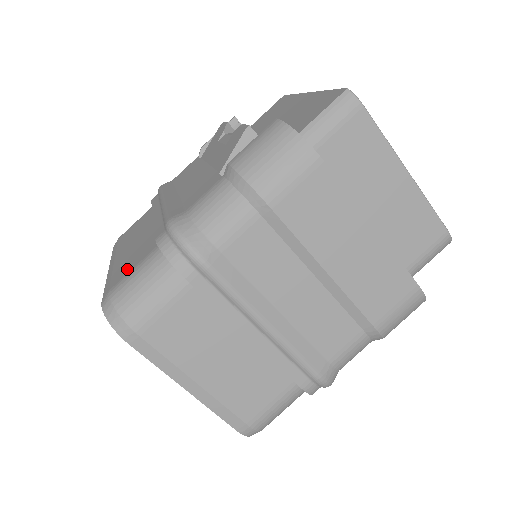
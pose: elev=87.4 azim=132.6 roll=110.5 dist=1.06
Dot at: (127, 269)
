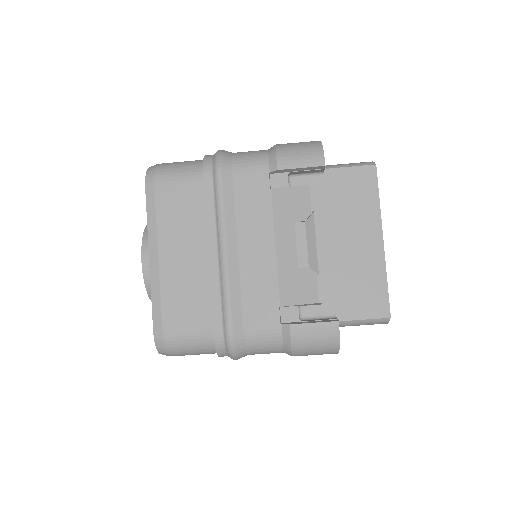
Dot at: (180, 318)
